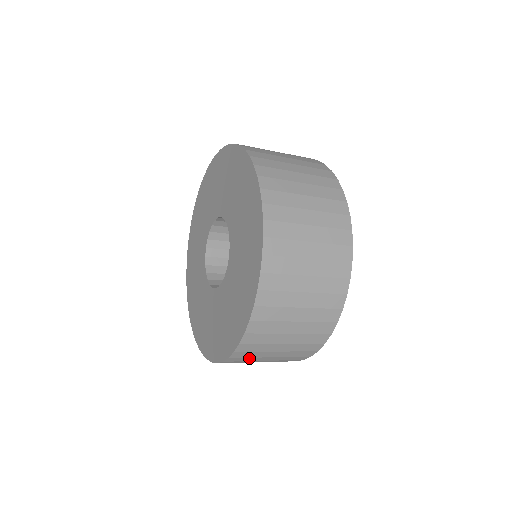
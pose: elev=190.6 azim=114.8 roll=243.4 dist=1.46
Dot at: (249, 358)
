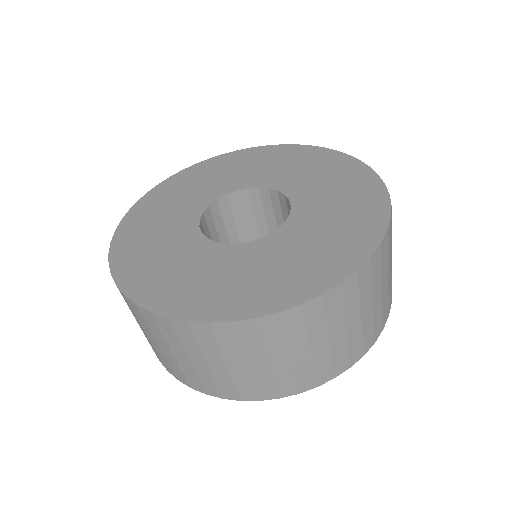
Dot at: (257, 342)
